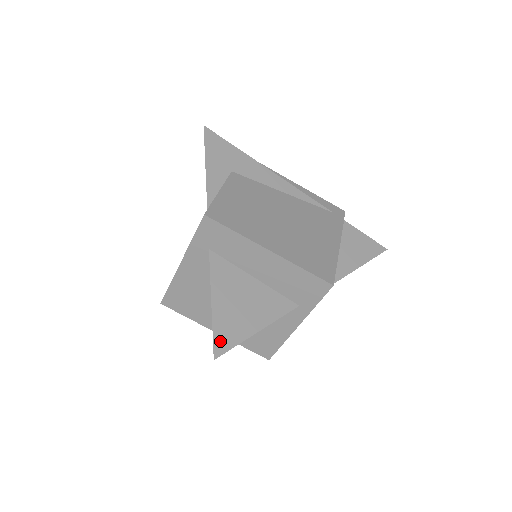
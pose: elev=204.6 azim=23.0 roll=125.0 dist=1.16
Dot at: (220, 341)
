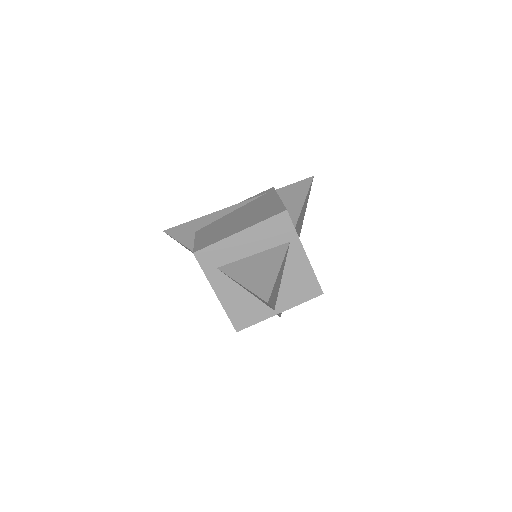
Dot at: (262, 293)
